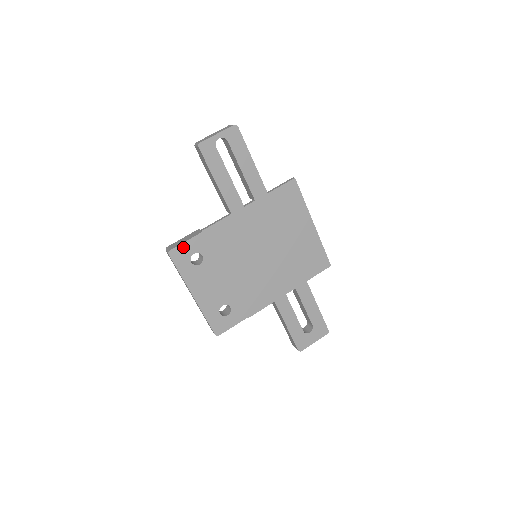
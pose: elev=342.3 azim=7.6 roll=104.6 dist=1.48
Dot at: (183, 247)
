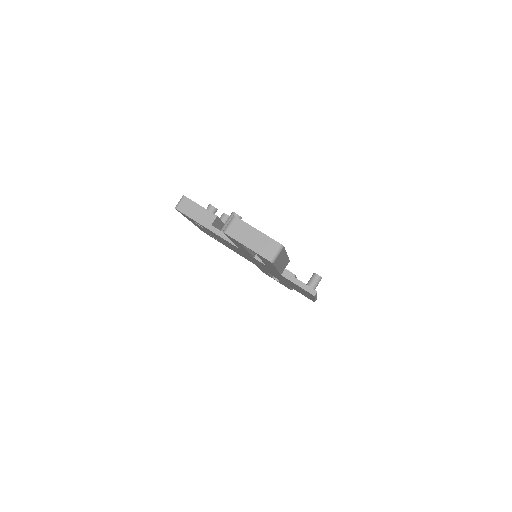
Dot at: (189, 217)
